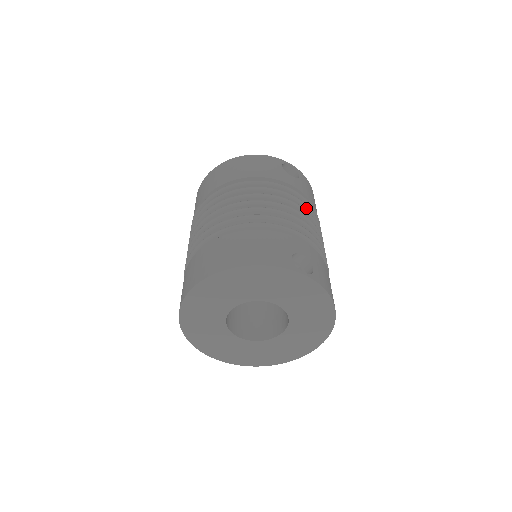
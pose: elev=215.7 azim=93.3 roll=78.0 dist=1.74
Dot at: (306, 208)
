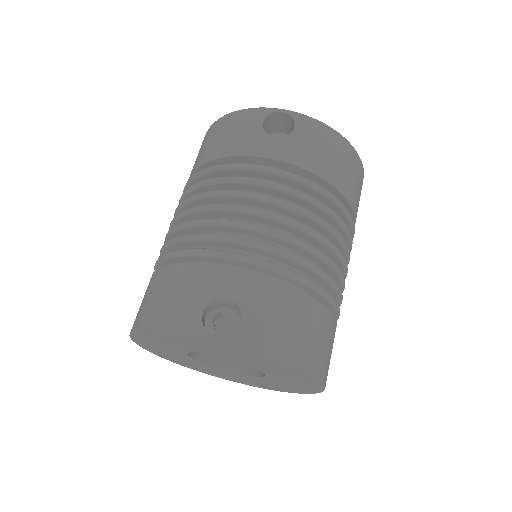
Dot at: (285, 192)
